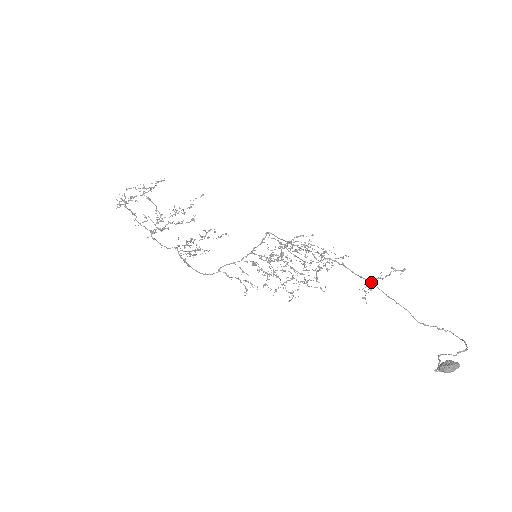
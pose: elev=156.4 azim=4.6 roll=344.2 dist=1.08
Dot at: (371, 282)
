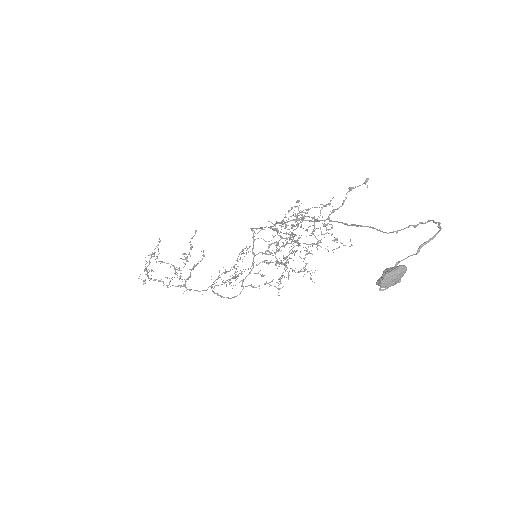
Dot at: occluded
